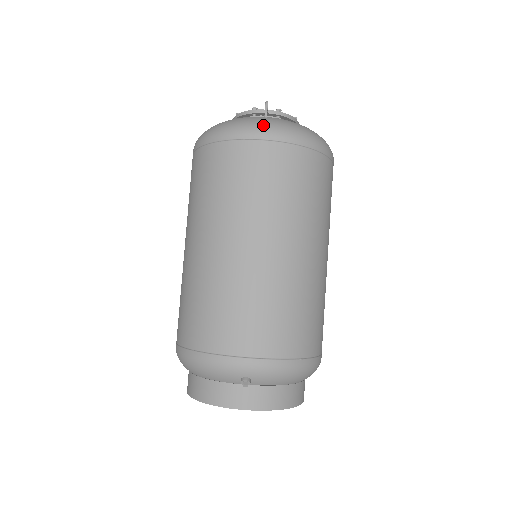
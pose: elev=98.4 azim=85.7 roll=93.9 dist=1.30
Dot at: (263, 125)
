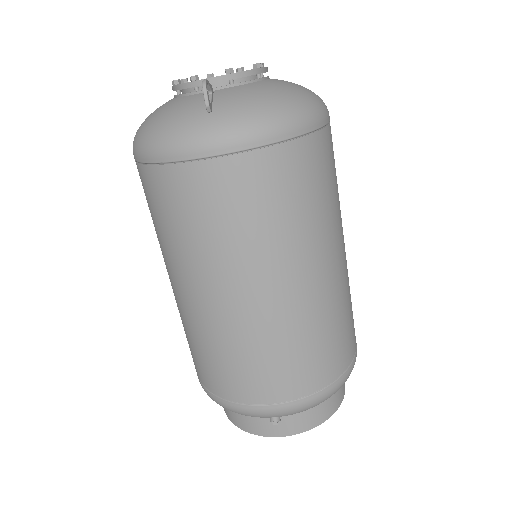
Dot at: (208, 132)
